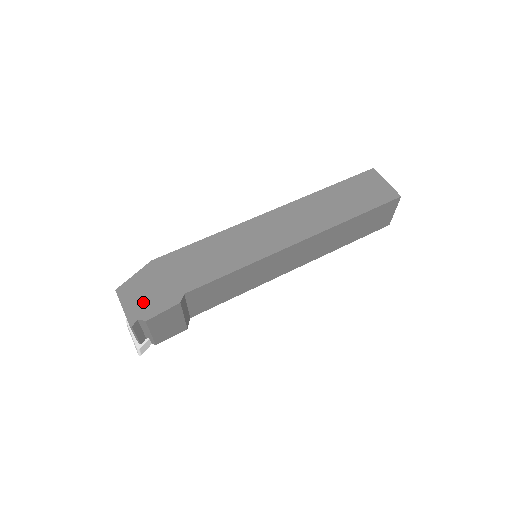
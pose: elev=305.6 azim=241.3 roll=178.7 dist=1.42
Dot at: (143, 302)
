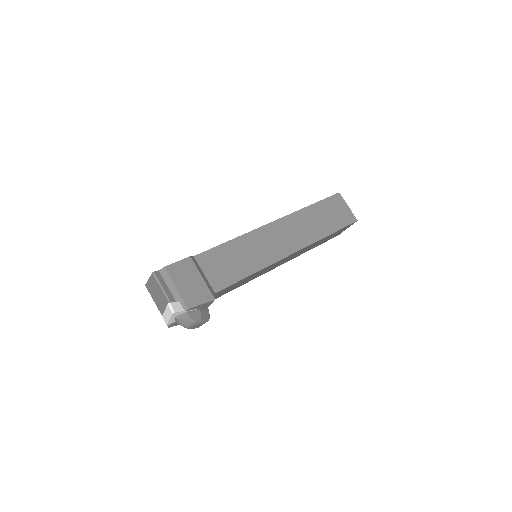
Dot at: occluded
